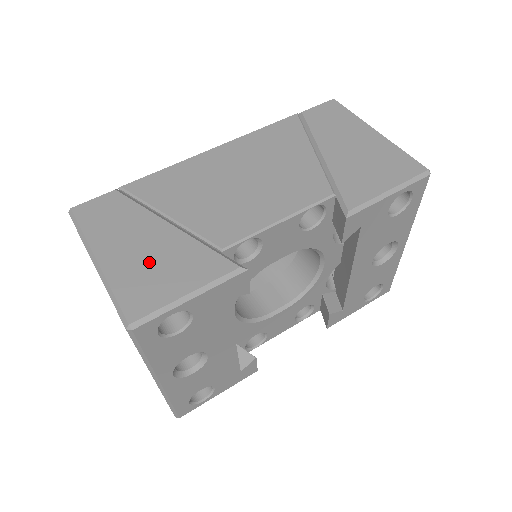
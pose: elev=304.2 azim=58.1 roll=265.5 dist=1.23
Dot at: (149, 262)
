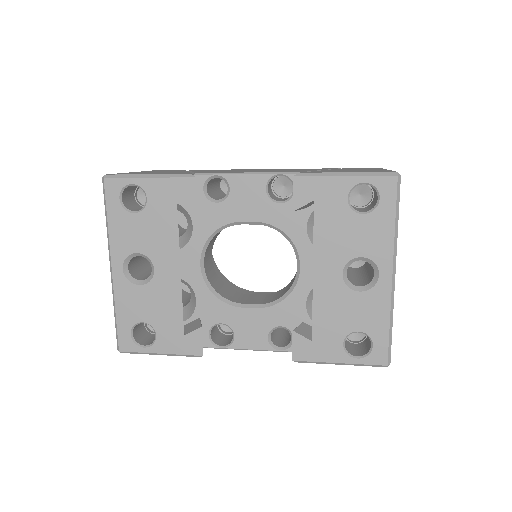
Dot at: (153, 172)
